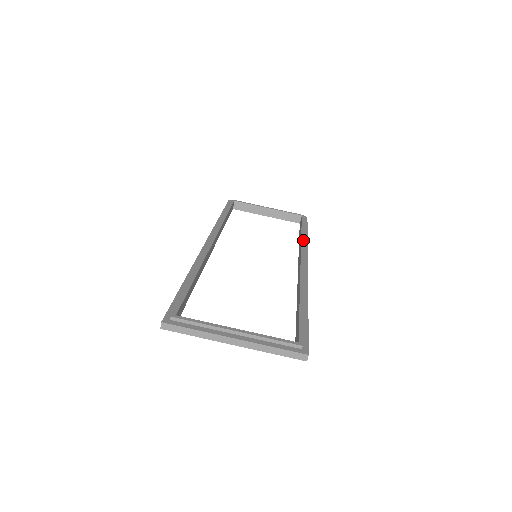
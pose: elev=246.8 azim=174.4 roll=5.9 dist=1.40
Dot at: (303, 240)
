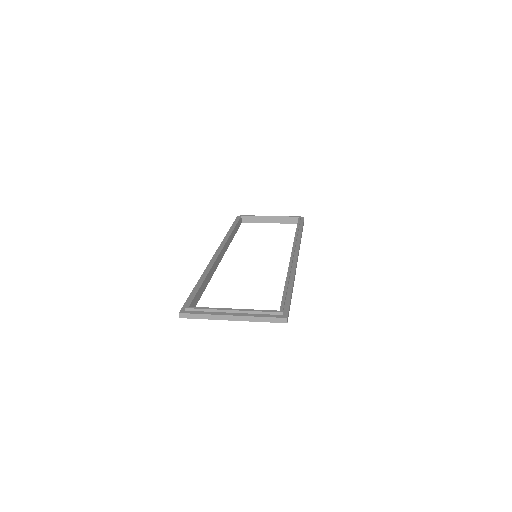
Dot at: (296, 236)
